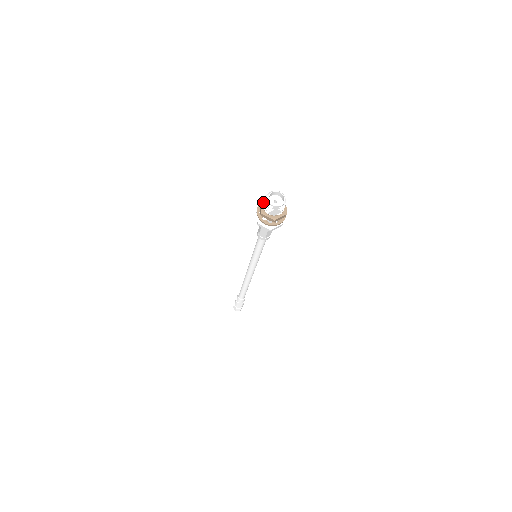
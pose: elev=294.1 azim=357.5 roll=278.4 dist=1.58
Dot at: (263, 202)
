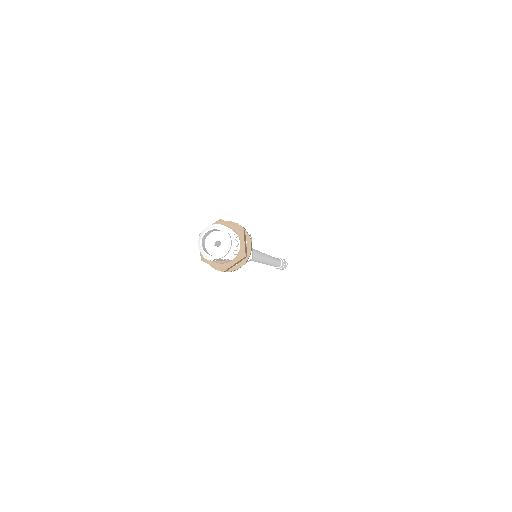
Dot at: occluded
